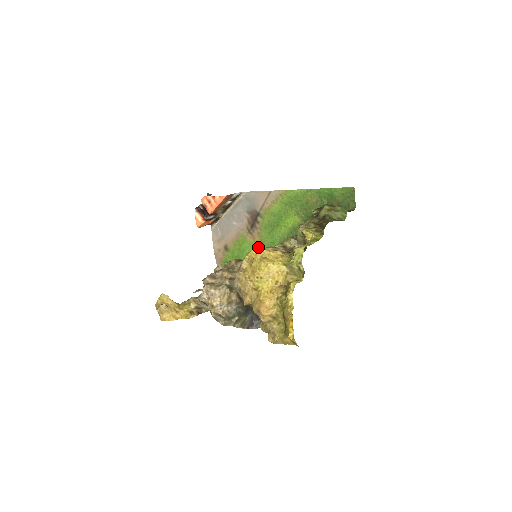
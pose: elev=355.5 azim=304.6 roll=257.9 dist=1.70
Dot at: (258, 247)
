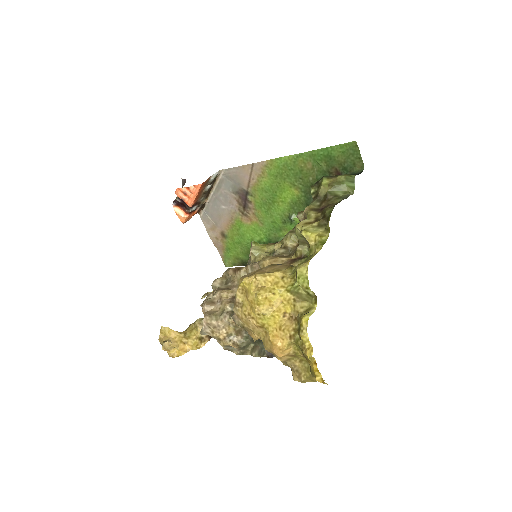
Dot at: (258, 229)
